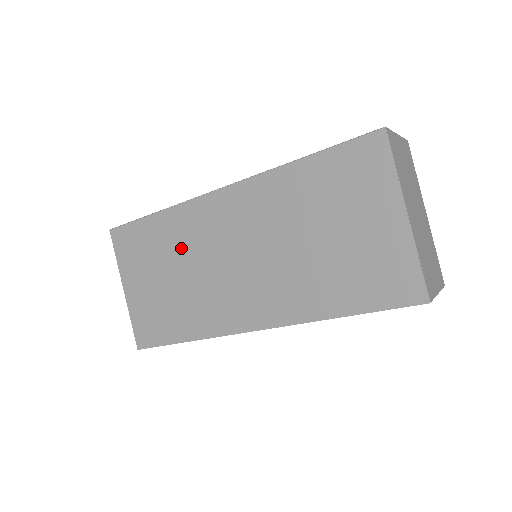
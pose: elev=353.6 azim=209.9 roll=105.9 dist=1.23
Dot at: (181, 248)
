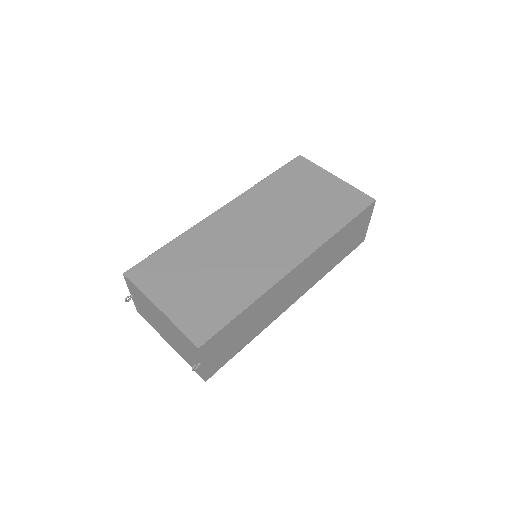
Dot at: (207, 250)
